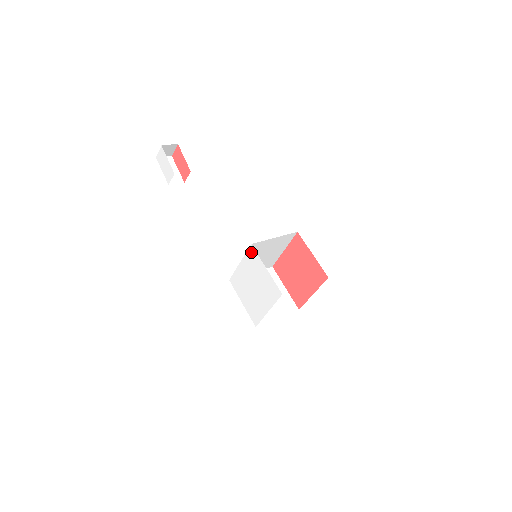
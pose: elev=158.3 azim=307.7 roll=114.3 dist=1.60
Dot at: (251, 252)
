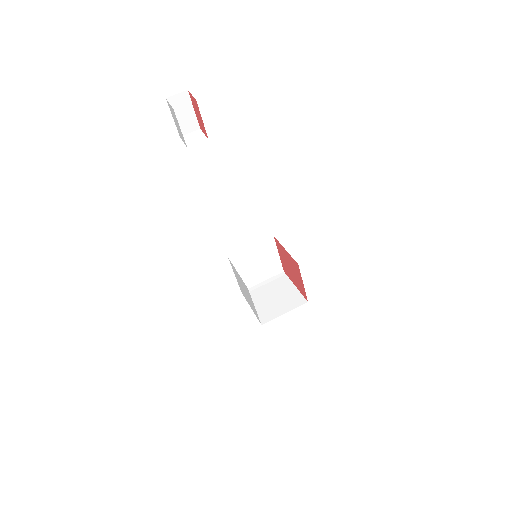
Dot at: (247, 289)
